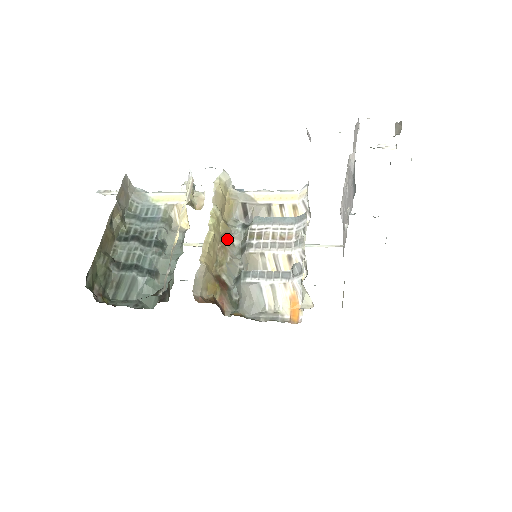
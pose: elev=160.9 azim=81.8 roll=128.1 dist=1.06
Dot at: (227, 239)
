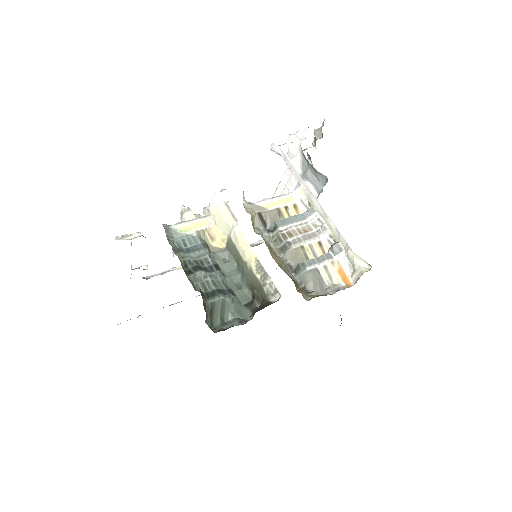
Dot at: (267, 244)
